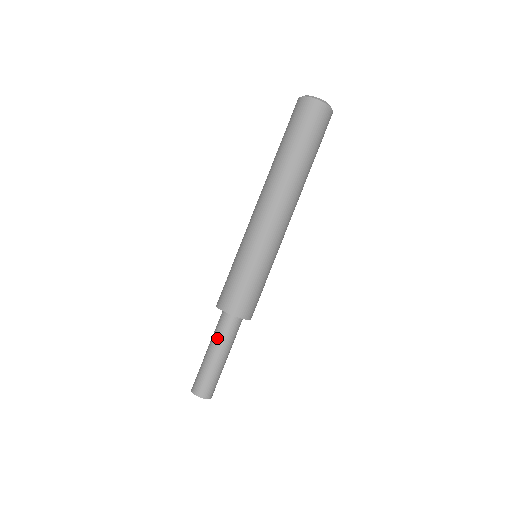
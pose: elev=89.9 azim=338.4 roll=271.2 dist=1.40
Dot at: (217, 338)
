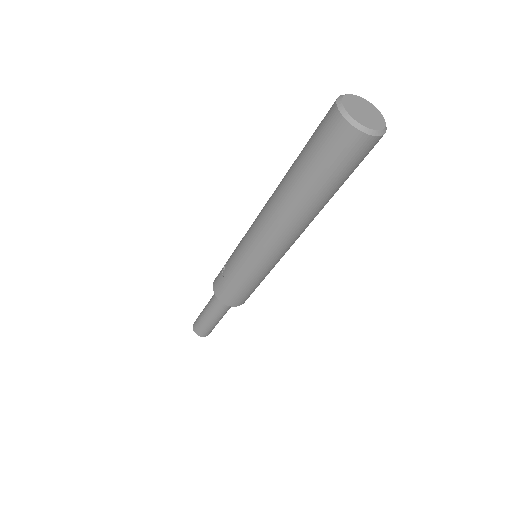
Dot at: (215, 310)
